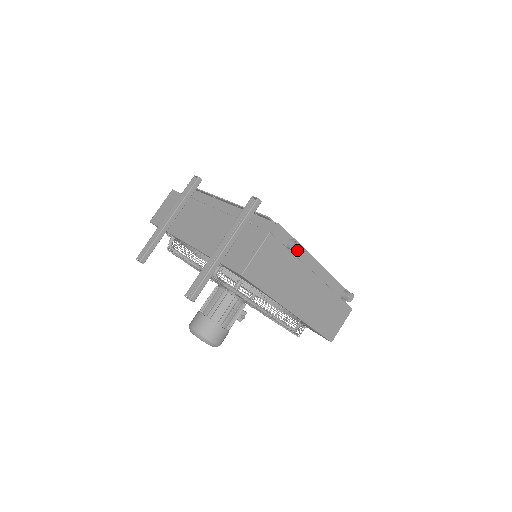
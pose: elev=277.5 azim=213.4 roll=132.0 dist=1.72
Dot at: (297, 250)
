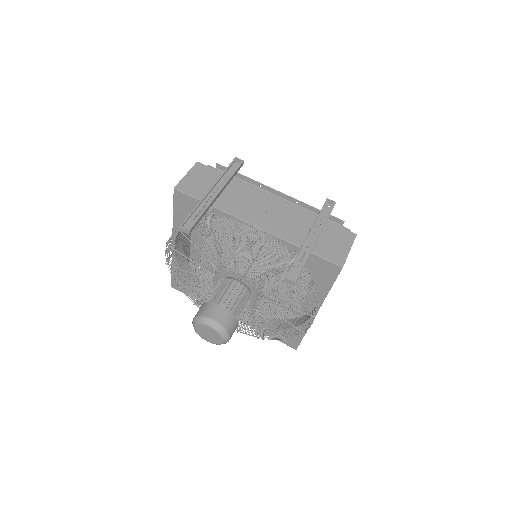
Dot at: occluded
